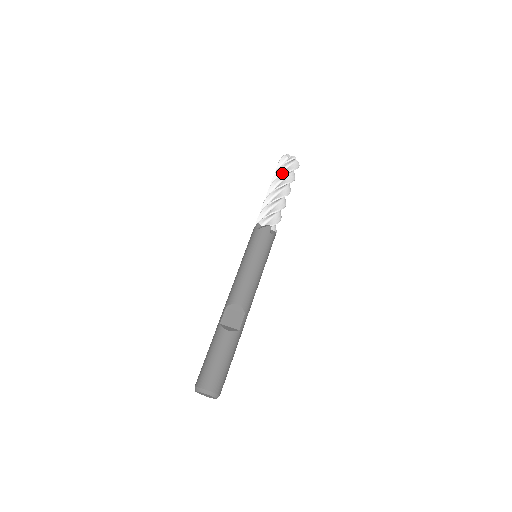
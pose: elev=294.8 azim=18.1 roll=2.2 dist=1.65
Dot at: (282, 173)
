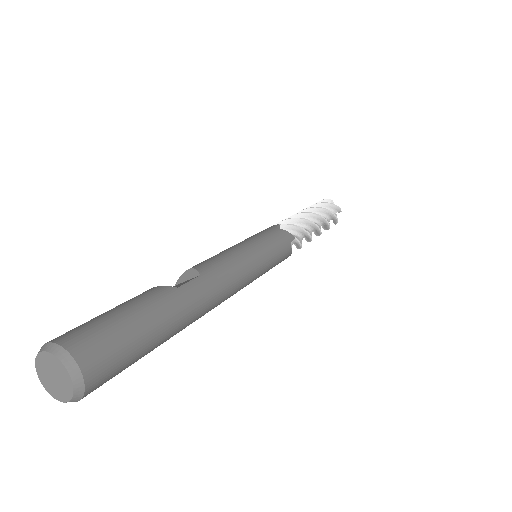
Dot at: occluded
